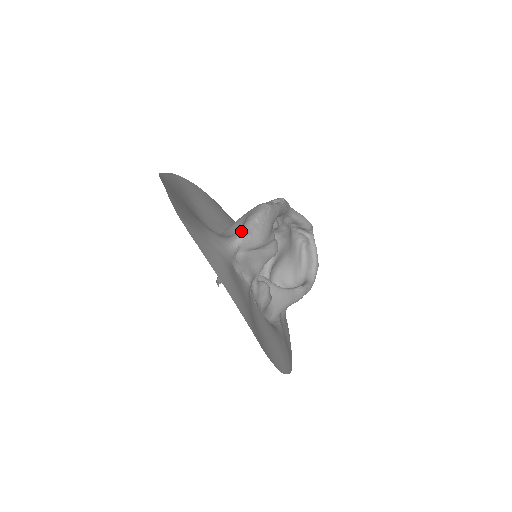
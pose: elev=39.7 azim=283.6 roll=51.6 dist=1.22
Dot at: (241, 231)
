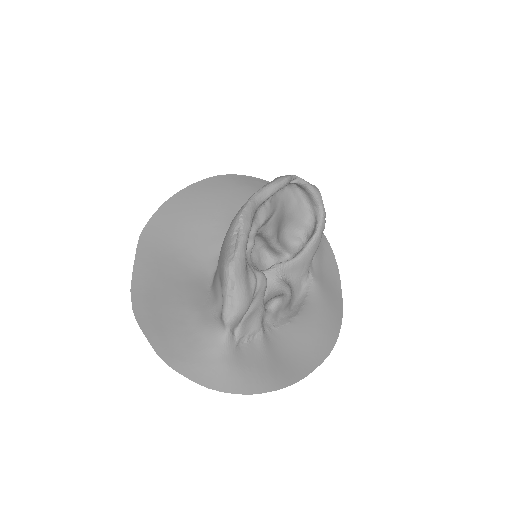
Dot at: (224, 318)
